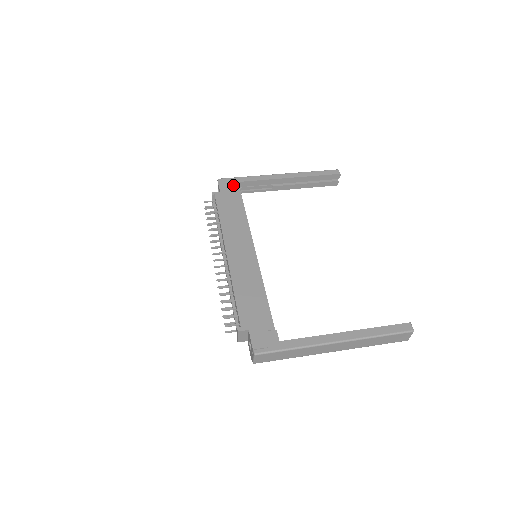
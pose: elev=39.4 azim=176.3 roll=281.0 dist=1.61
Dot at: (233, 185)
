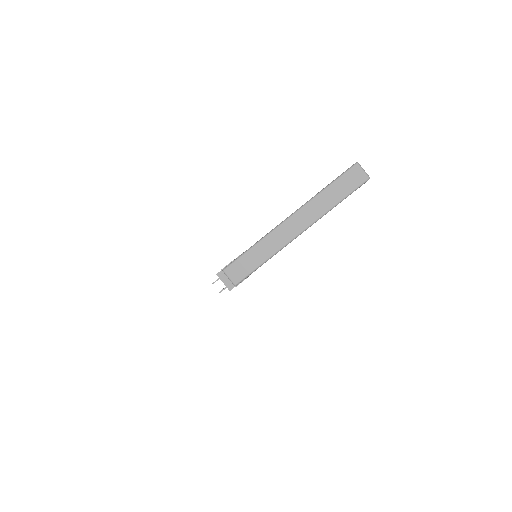
Dot at: occluded
